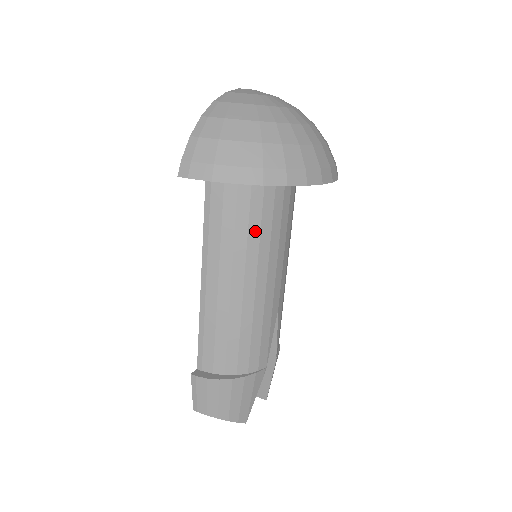
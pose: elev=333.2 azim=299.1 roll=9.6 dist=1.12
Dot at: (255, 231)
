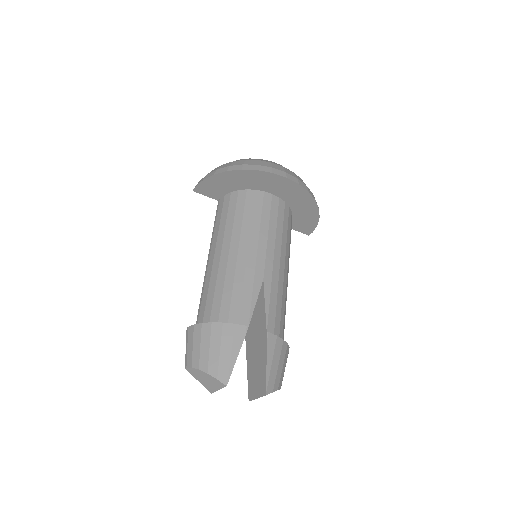
Dot at: (239, 218)
